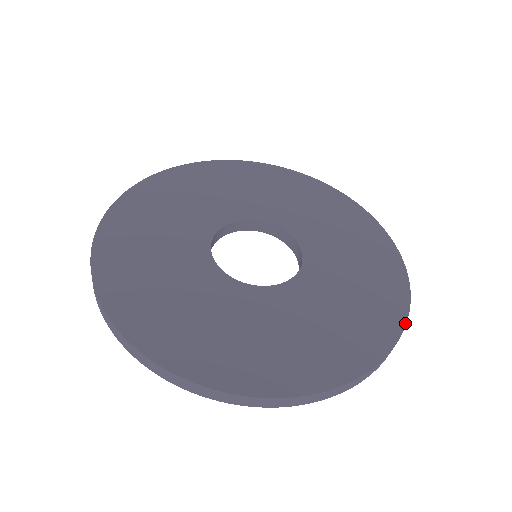
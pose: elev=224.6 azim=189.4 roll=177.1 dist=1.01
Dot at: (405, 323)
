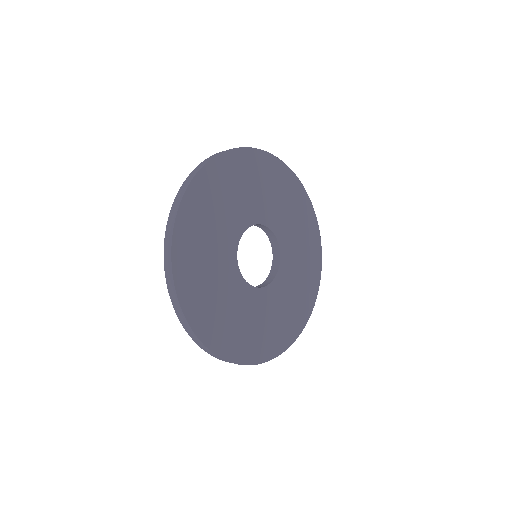
Dot at: occluded
